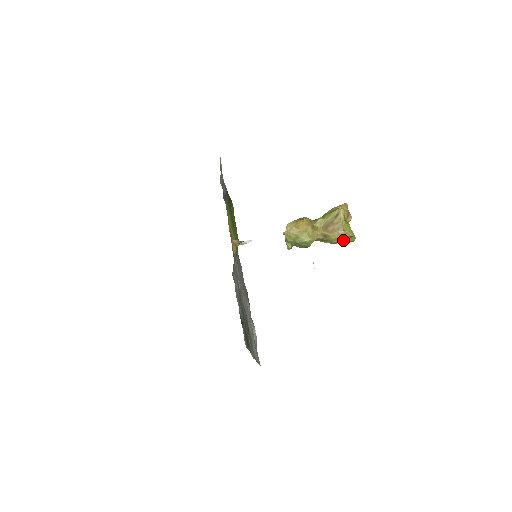
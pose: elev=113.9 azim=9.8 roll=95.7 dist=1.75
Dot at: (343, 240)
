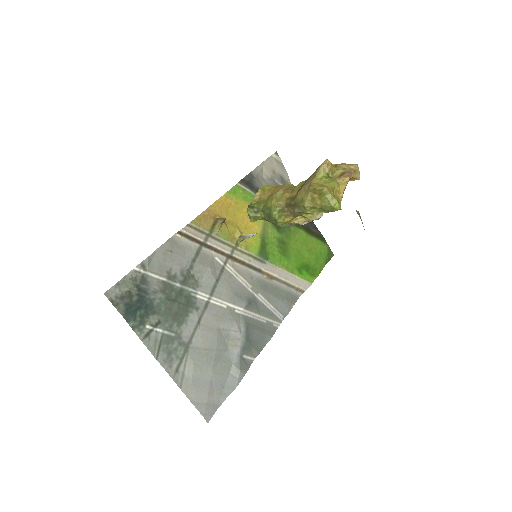
Dot at: (312, 201)
